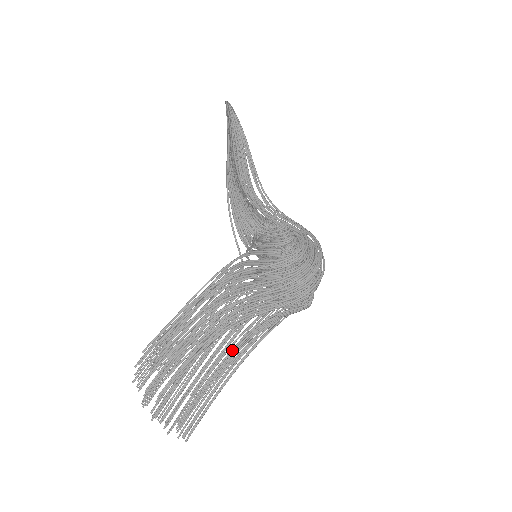
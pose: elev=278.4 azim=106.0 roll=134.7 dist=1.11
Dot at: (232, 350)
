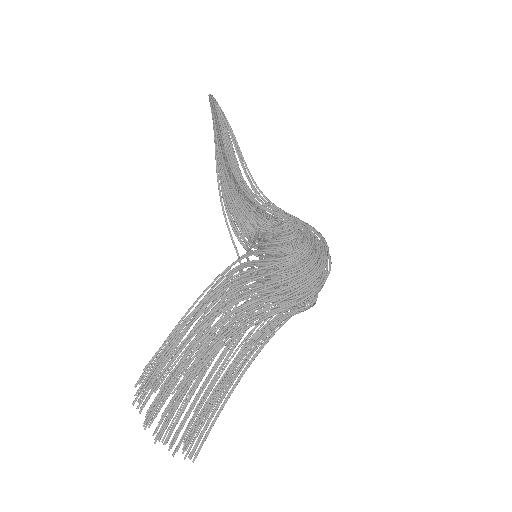
Dot at: (235, 359)
